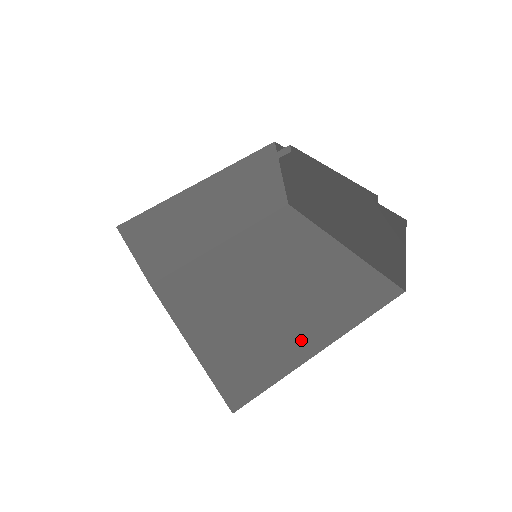
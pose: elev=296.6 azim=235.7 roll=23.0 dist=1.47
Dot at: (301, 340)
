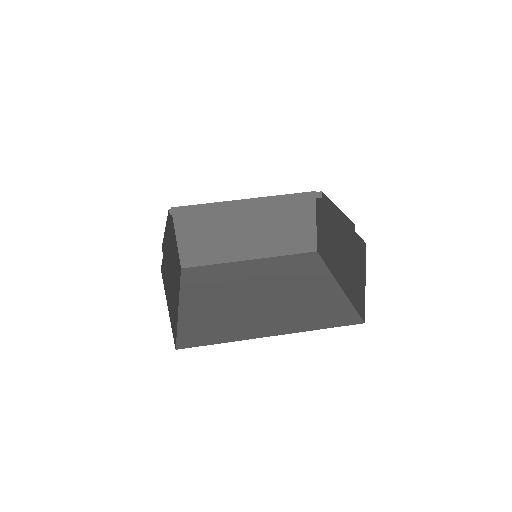
Dot at: (259, 326)
